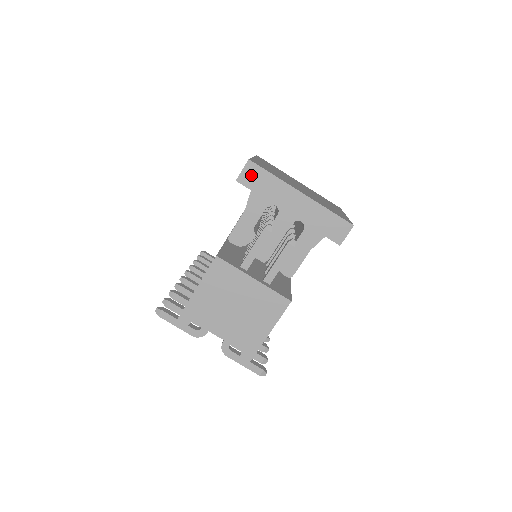
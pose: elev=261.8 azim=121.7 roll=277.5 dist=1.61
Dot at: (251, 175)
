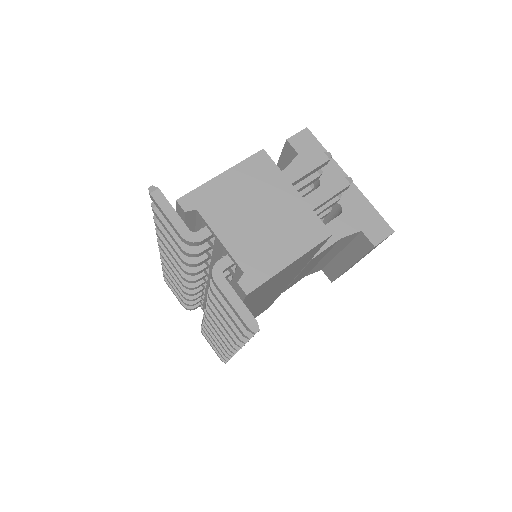
Dot at: (304, 141)
